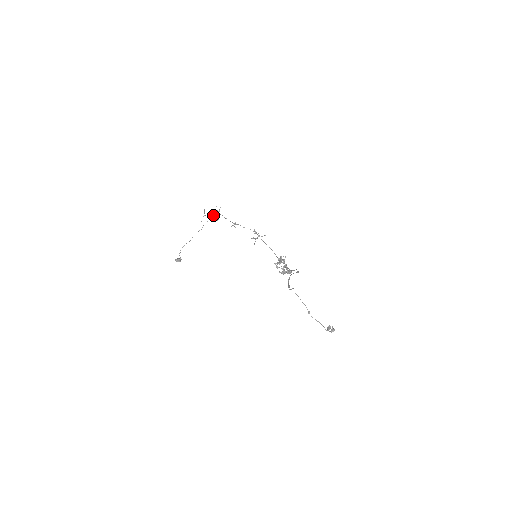
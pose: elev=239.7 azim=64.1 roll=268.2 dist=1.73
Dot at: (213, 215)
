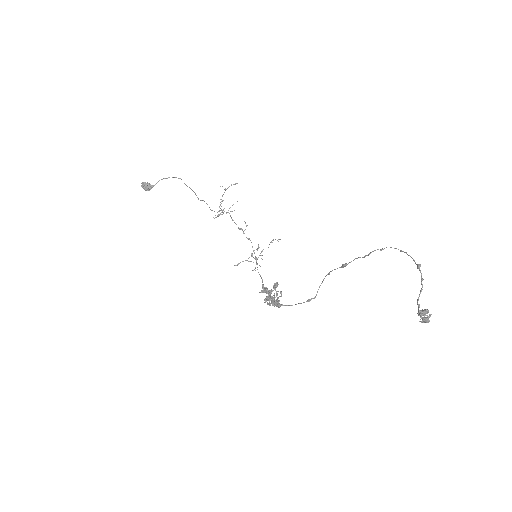
Dot at: occluded
